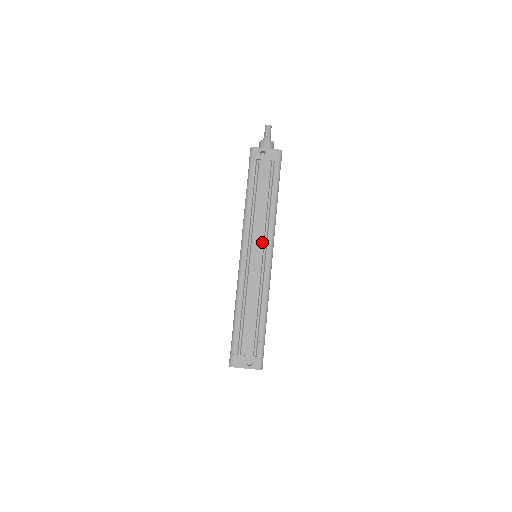
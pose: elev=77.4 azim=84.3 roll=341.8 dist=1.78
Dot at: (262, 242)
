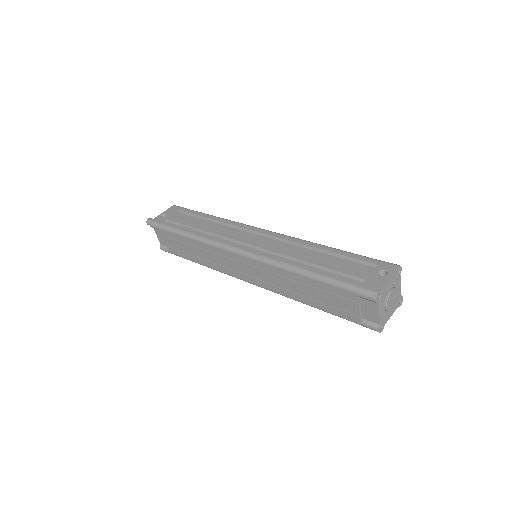
Dot at: (242, 232)
